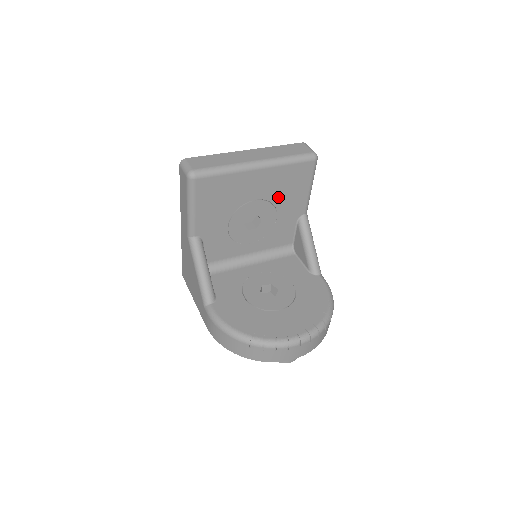
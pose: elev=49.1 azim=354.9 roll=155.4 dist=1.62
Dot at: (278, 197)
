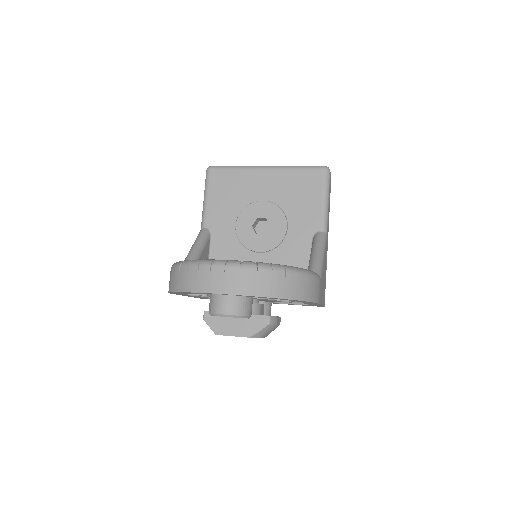
Dot at: (287, 203)
